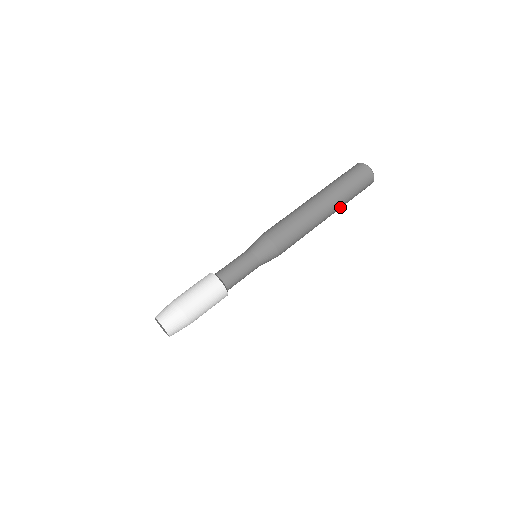
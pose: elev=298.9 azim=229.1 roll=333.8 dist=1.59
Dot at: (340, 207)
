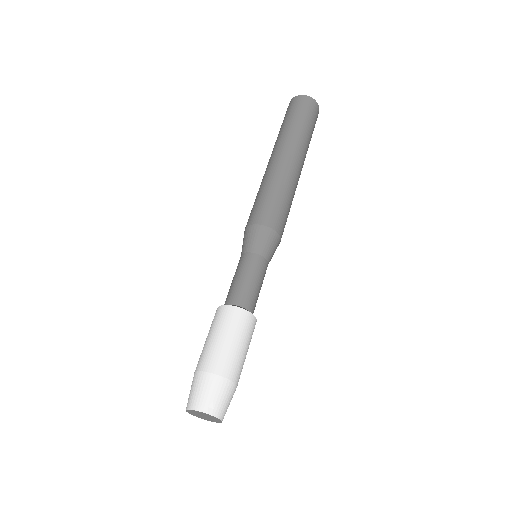
Dot at: occluded
